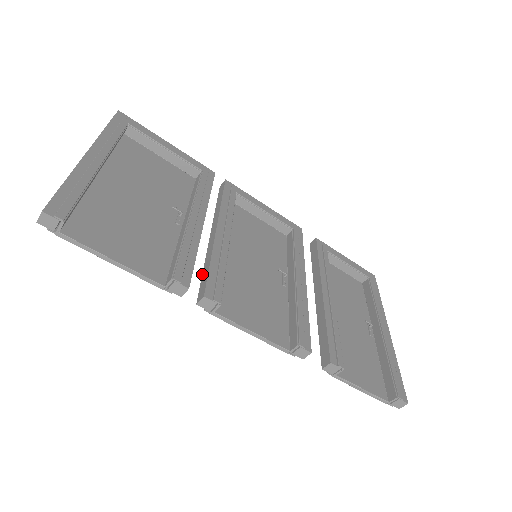
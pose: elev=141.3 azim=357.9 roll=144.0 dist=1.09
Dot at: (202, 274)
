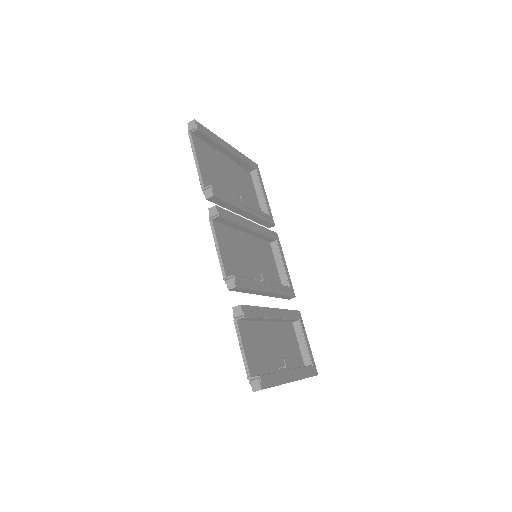
Dot at: occluded
